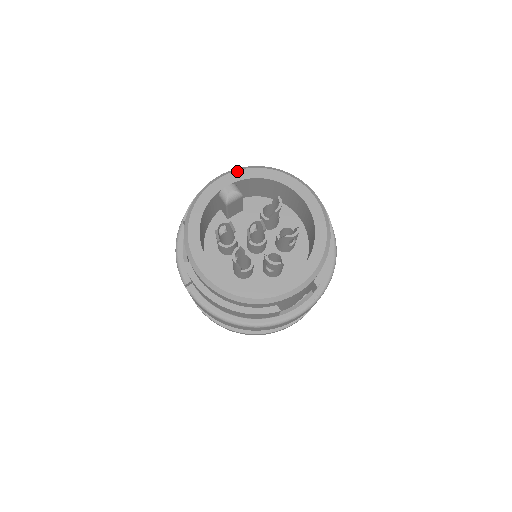
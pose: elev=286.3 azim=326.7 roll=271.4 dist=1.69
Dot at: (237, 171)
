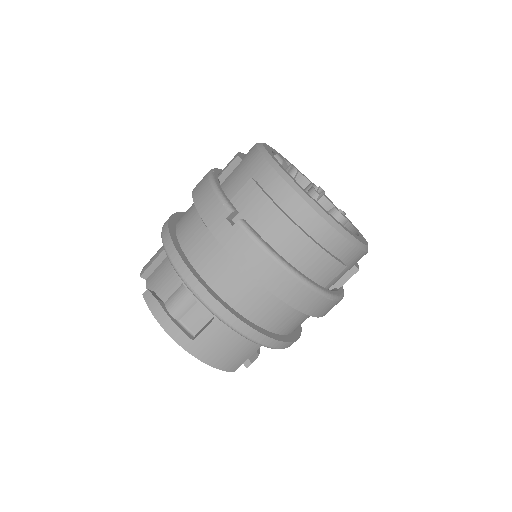
Dot at: (281, 155)
